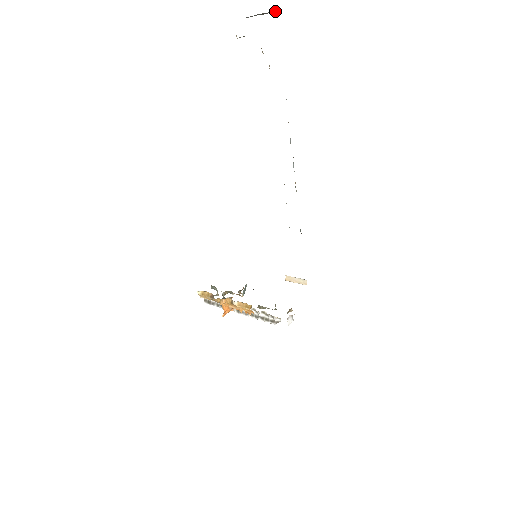
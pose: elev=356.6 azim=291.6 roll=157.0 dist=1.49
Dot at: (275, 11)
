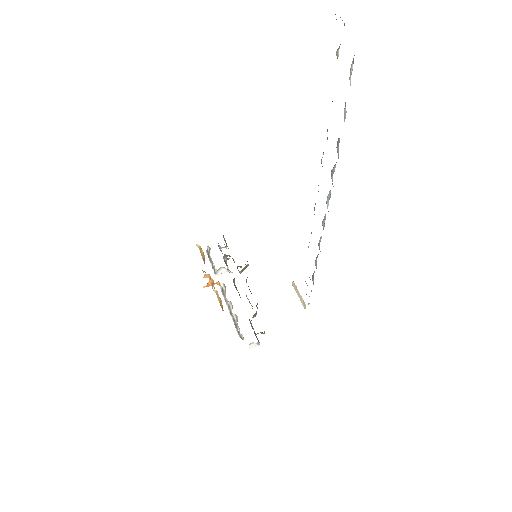
Dot at: out of frame
